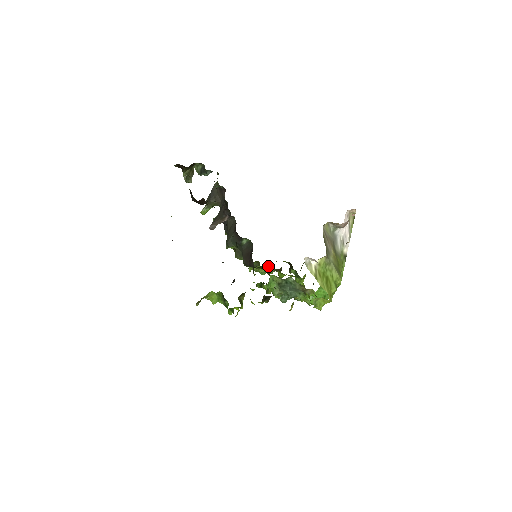
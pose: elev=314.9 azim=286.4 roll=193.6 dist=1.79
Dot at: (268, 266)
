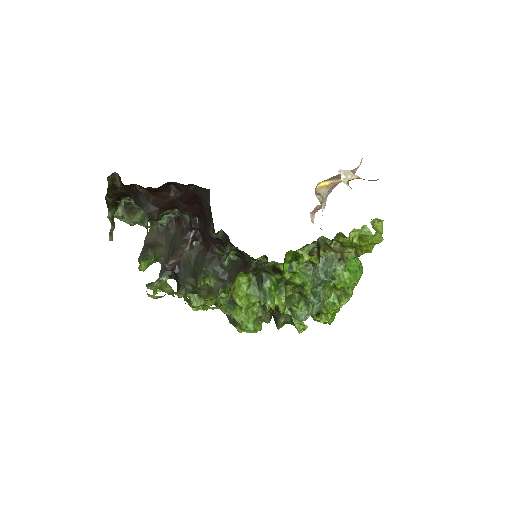
Dot at: (258, 306)
